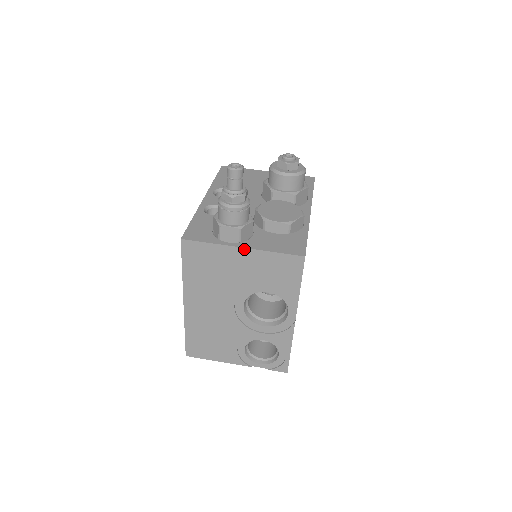
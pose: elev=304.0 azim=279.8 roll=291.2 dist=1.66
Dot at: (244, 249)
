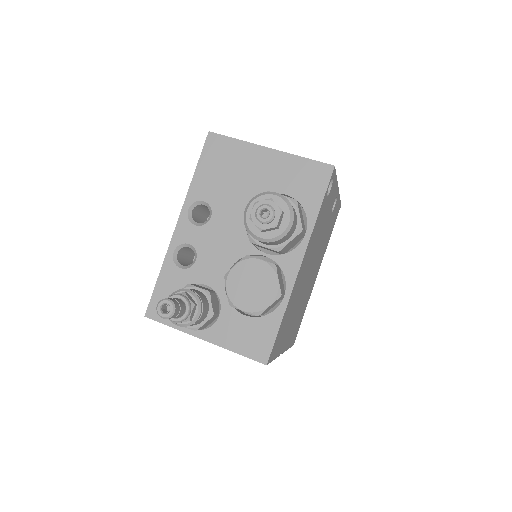
Dot at: (206, 340)
